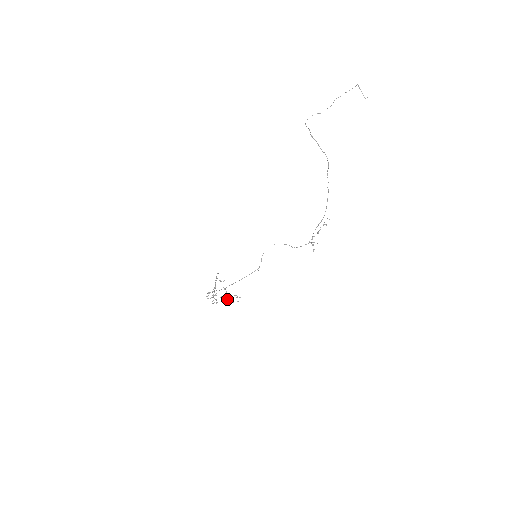
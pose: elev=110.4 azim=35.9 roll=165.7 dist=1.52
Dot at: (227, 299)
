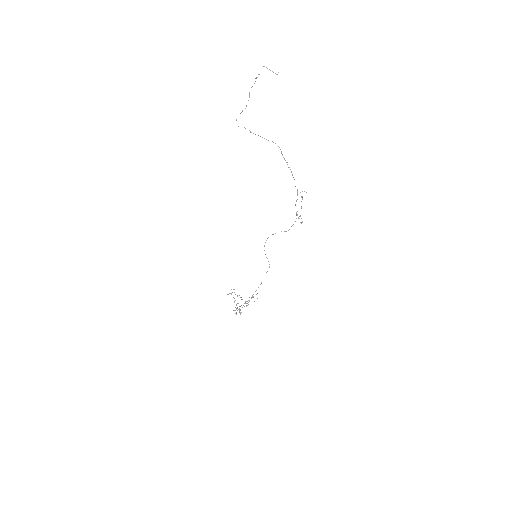
Dot at: occluded
